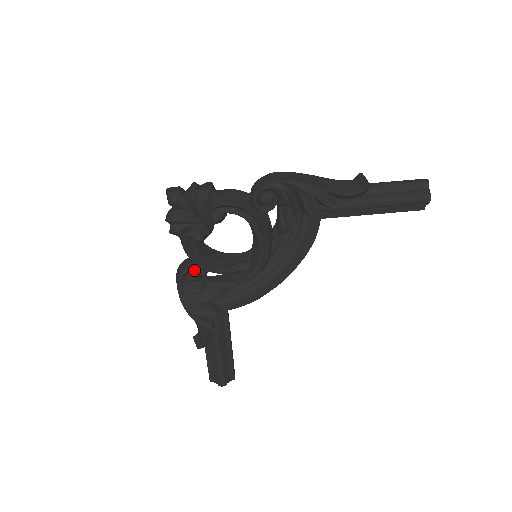
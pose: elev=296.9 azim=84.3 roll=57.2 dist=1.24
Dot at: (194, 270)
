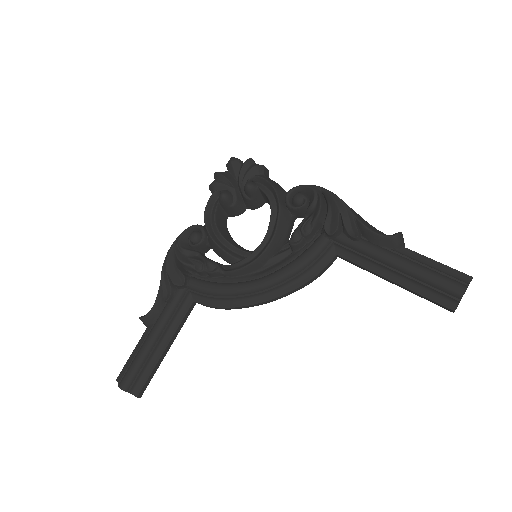
Dot at: (200, 232)
